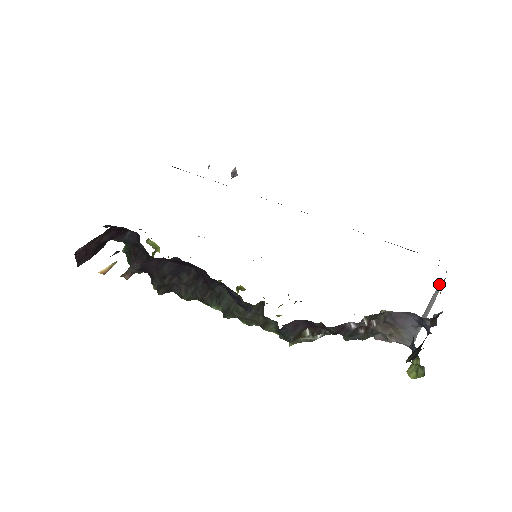
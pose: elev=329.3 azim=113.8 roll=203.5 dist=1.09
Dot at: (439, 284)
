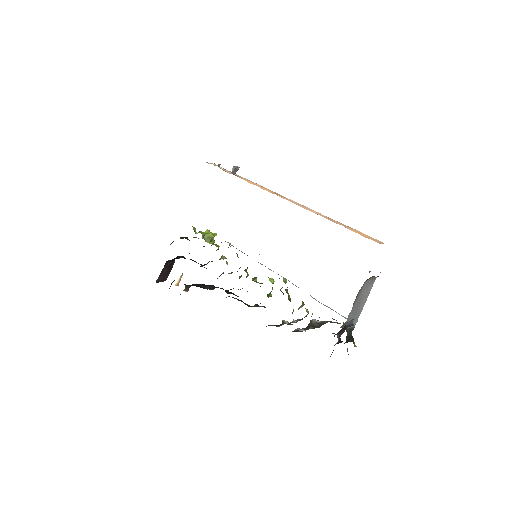
Dot at: (366, 282)
